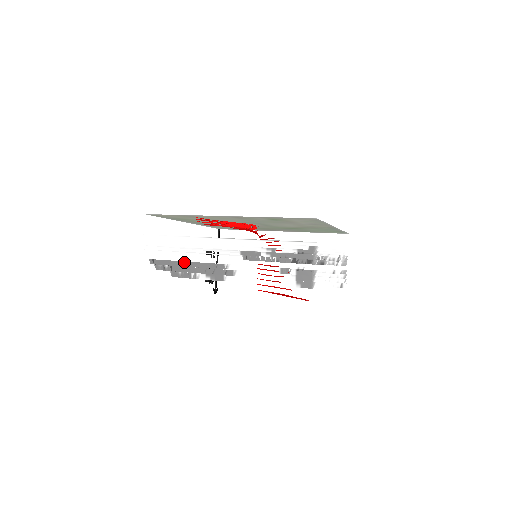
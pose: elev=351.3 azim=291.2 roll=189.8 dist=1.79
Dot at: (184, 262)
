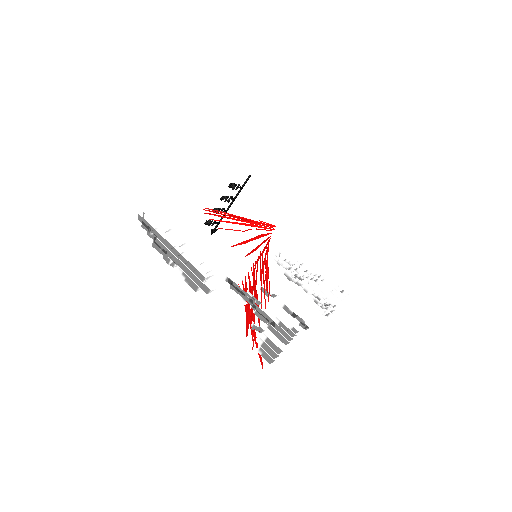
Dot at: (169, 244)
